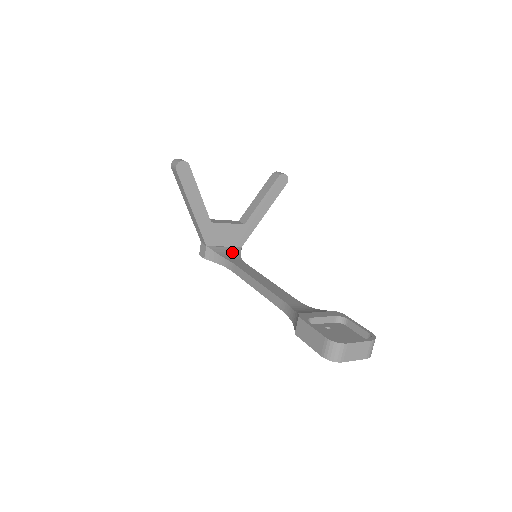
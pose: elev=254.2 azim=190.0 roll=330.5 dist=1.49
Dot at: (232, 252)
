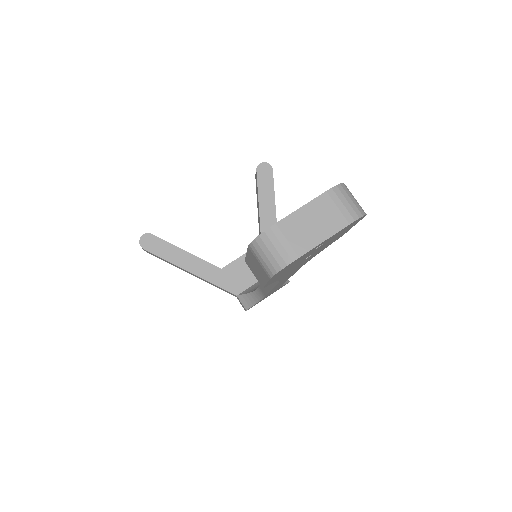
Dot at: occluded
